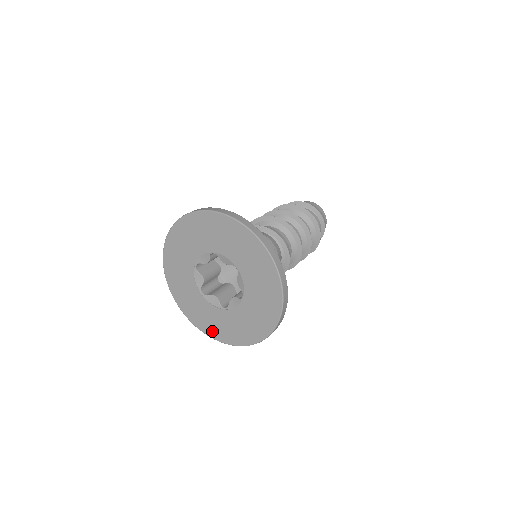
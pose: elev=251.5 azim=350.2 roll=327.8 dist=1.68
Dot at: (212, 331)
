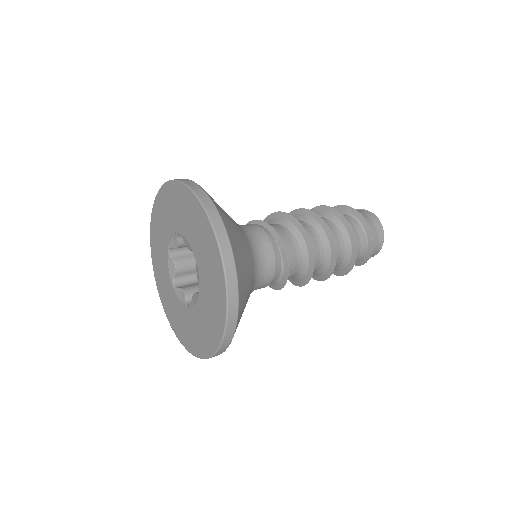
Dot at: (157, 274)
